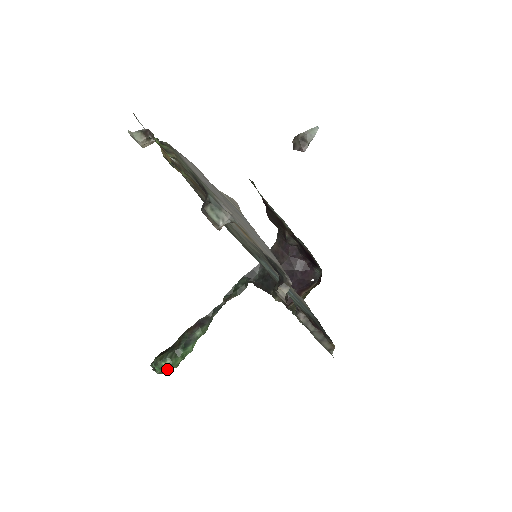
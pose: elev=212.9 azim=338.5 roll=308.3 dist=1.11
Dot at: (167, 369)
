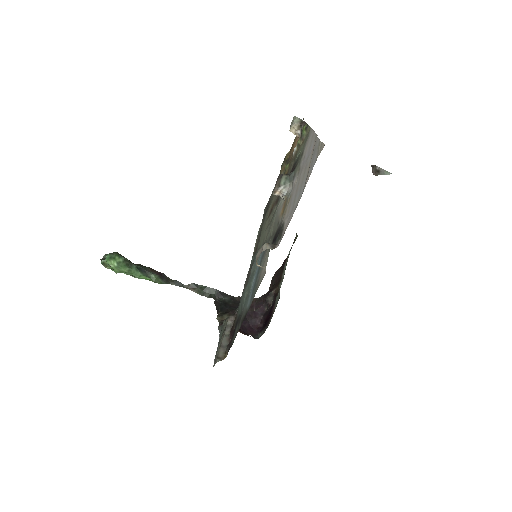
Dot at: (113, 263)
